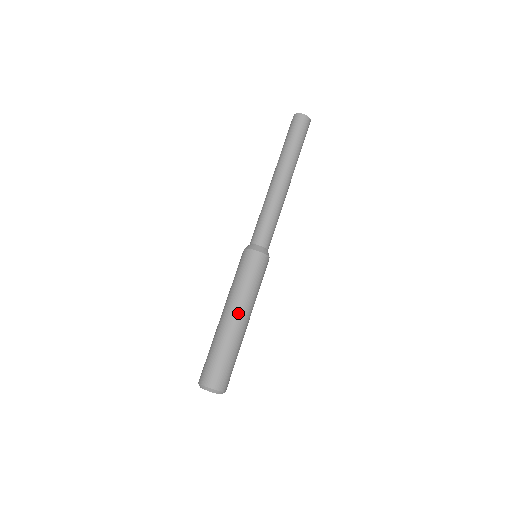
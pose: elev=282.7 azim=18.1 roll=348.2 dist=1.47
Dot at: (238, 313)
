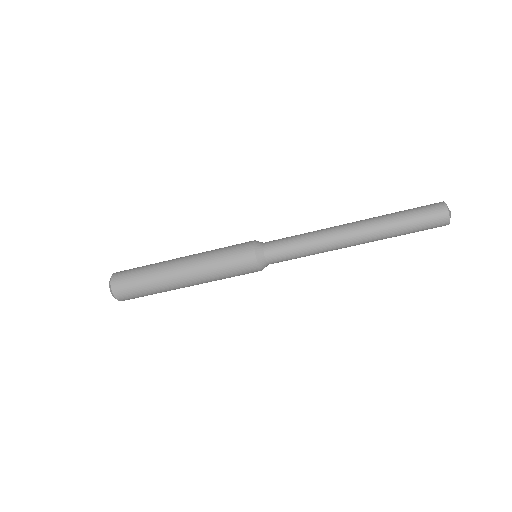
Dot at: (191, 283)
